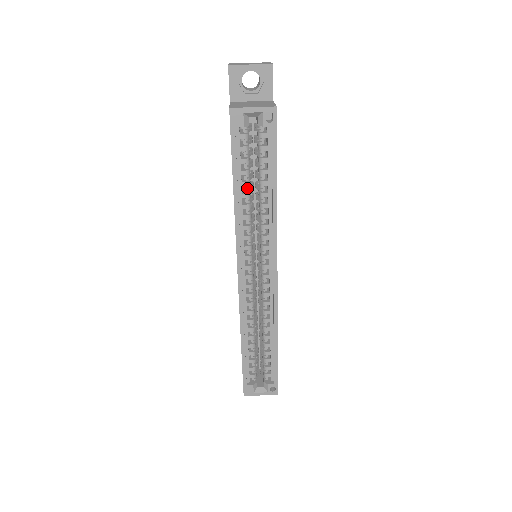
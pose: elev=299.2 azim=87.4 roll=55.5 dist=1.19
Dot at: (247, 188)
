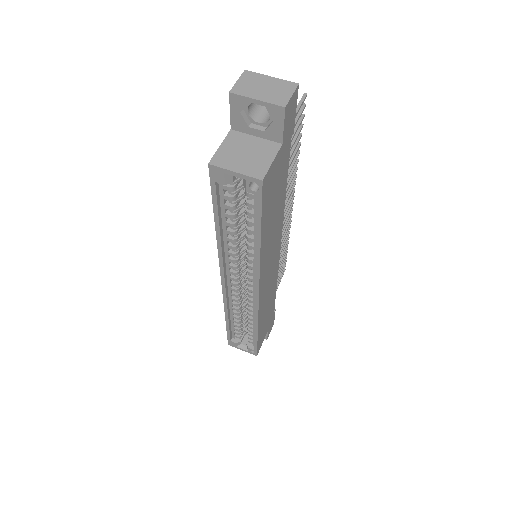
Dot at: (233, 227)
